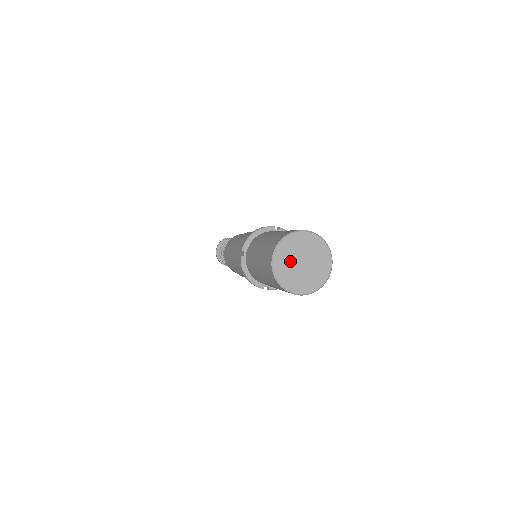
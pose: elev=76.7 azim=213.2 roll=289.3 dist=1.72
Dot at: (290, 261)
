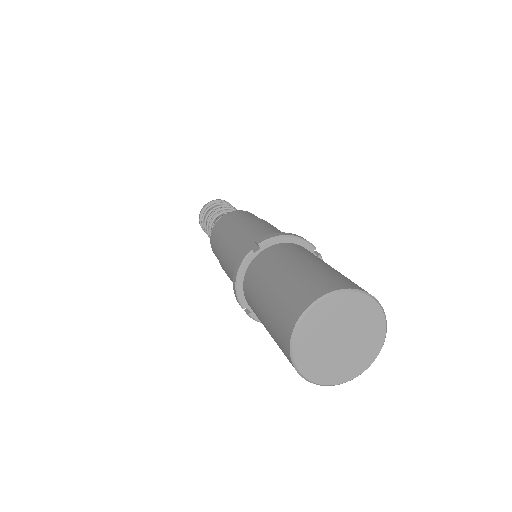
Dot at: (329, 325)
